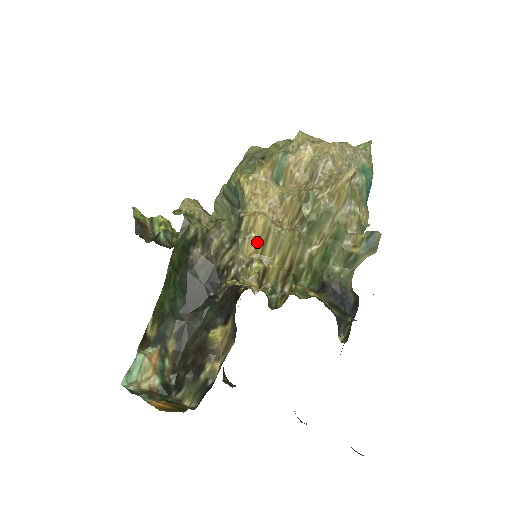
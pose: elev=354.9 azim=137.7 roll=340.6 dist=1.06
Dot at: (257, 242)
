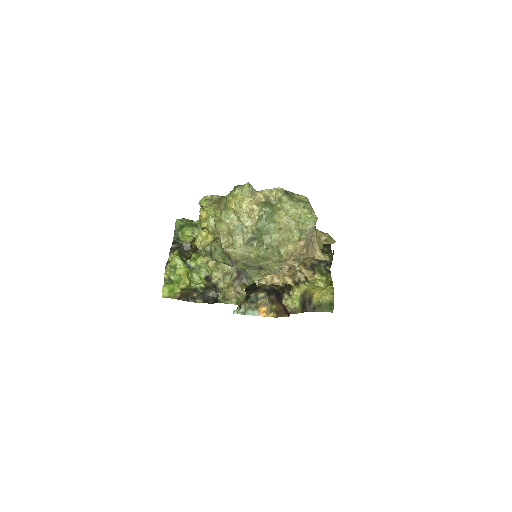
Dot at: occluded
